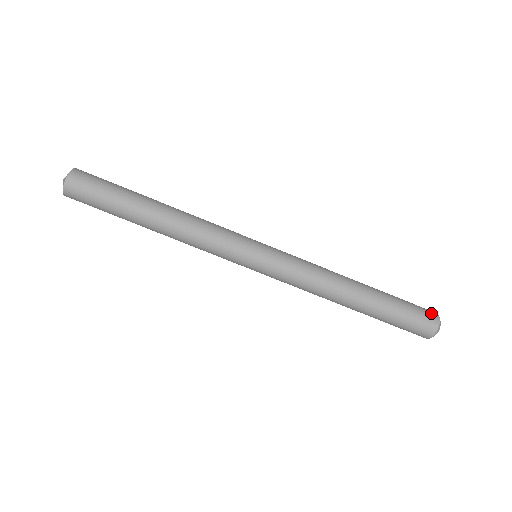
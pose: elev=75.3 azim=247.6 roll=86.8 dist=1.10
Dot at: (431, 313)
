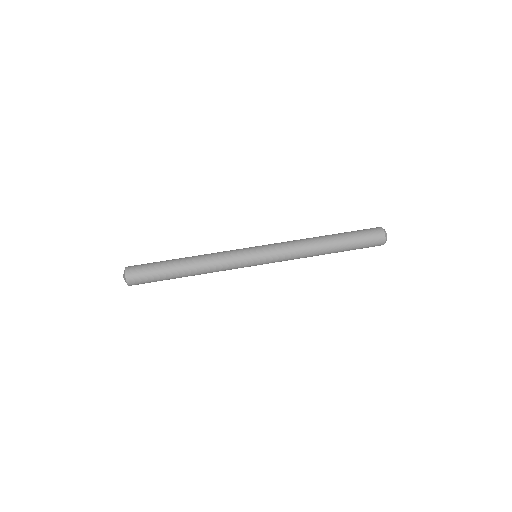
Dot at: (374, 228)
